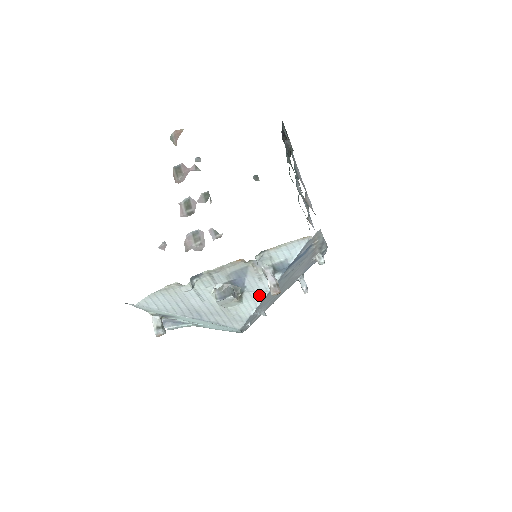
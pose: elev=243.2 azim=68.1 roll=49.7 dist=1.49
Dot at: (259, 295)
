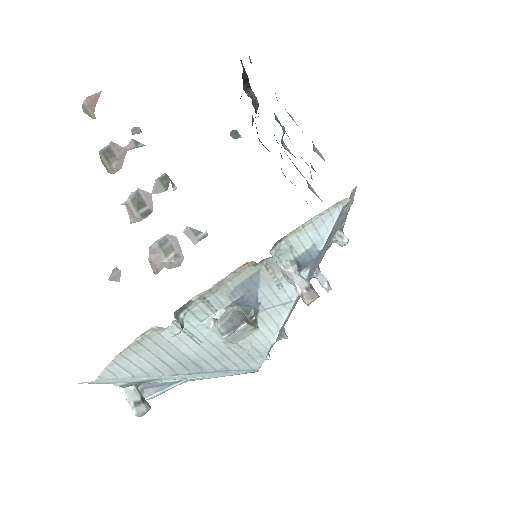
Dot at: (280, 311)
